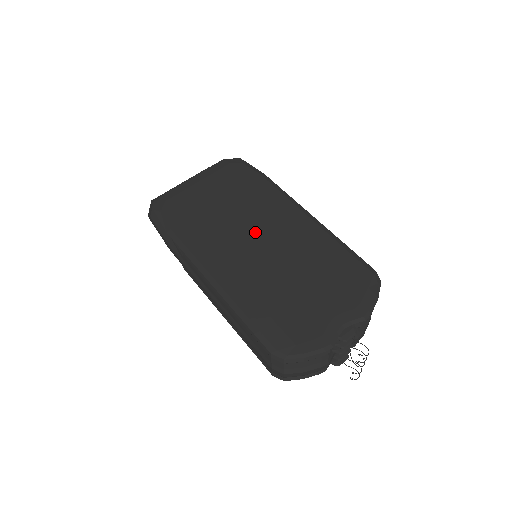
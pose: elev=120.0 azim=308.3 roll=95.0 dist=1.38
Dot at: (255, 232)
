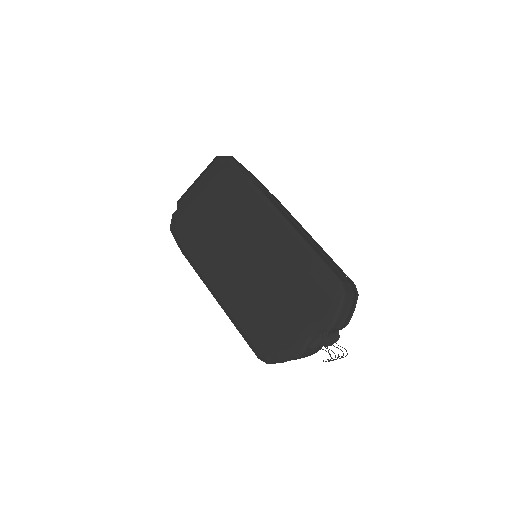
Dot at: (243, 247)
